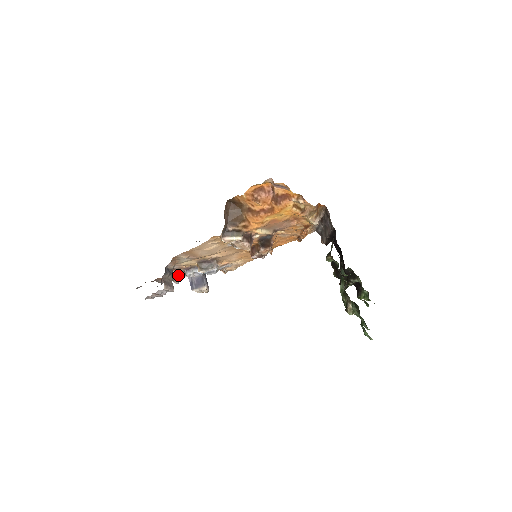
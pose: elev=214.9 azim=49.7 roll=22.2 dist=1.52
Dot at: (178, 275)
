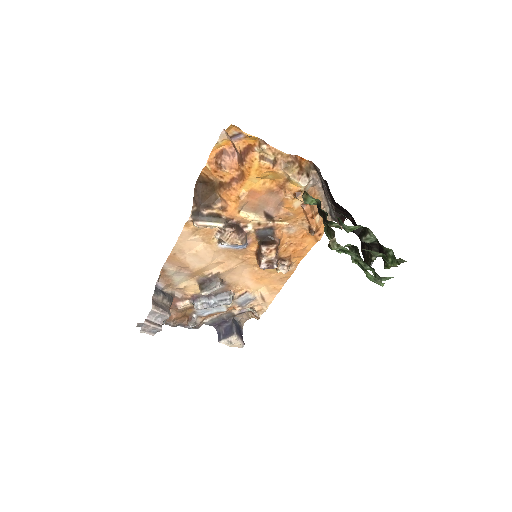
Dot at: (192, 315)
